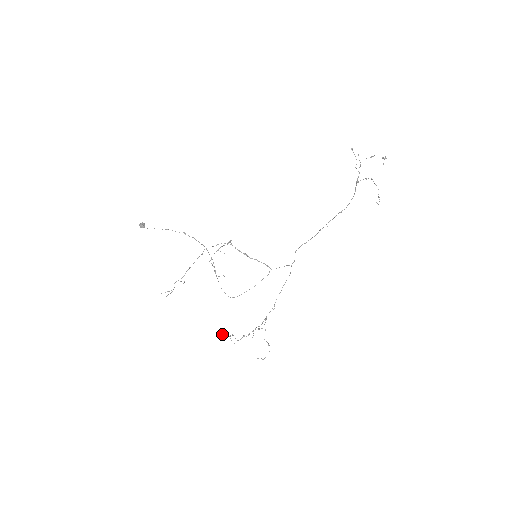
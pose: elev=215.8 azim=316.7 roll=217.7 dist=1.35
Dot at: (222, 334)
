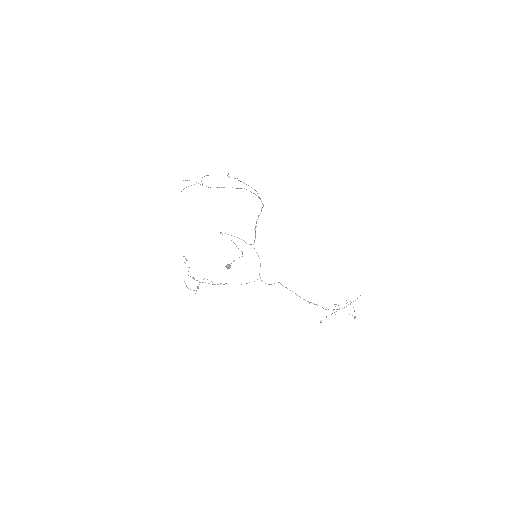
Dot at: occluded
